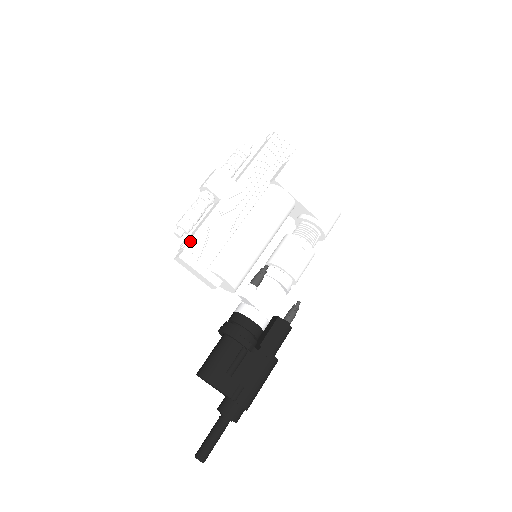
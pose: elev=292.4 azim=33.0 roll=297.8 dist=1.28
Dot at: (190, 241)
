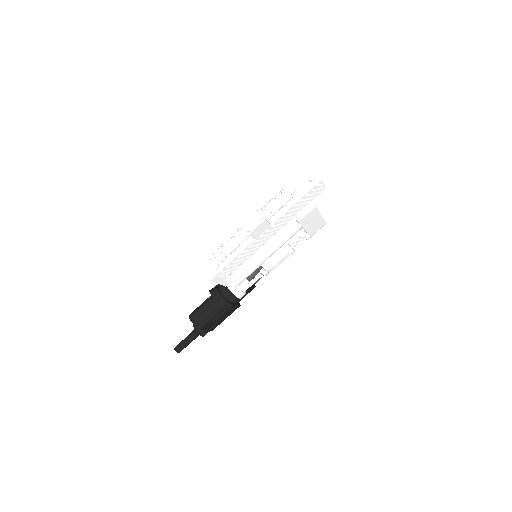
Dot at: (222, 269)
